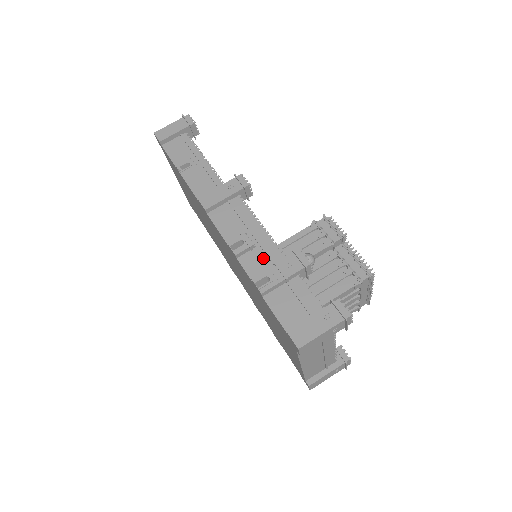
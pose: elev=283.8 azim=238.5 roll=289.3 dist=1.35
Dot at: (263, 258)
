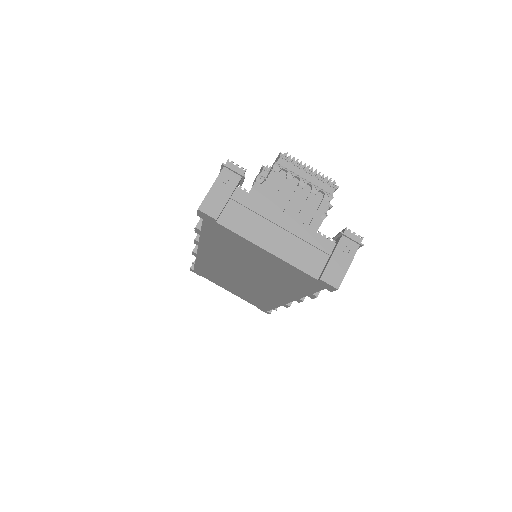
Dot at: occluded
